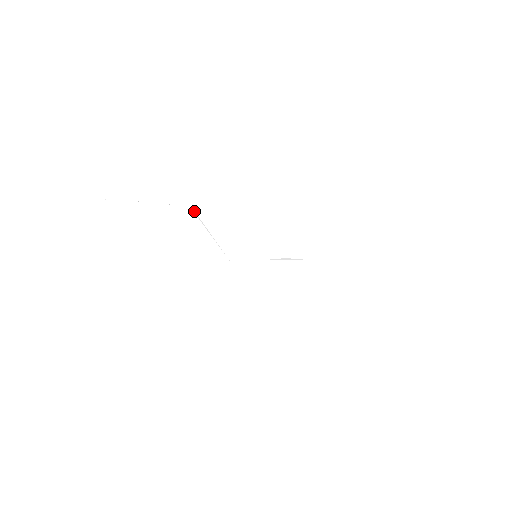
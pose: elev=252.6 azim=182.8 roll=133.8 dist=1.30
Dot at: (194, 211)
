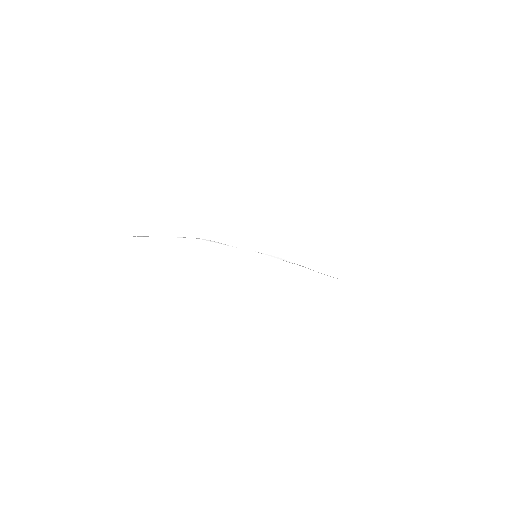
Dot at: (204, 239)
